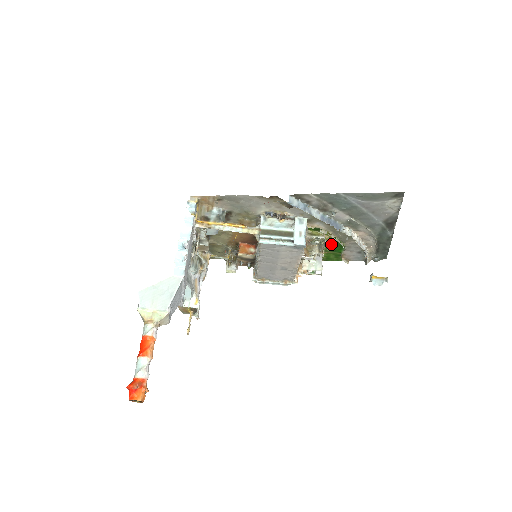
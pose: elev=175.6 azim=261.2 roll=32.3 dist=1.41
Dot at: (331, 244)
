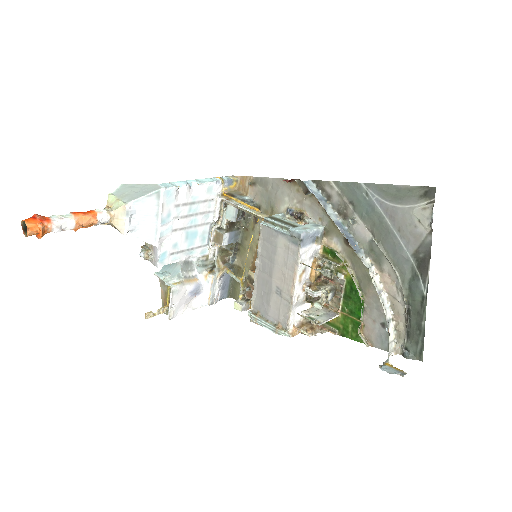
Dot at: (349, 294)
